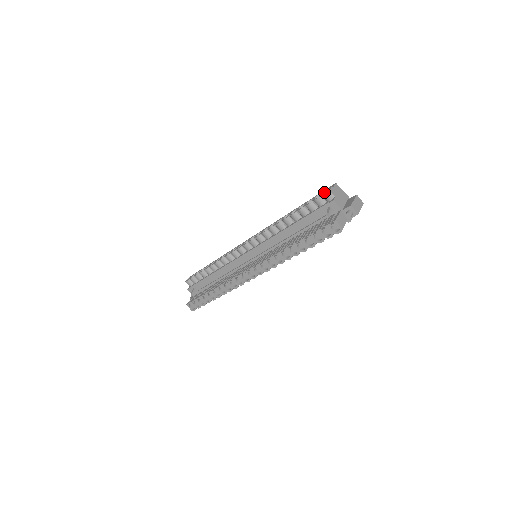
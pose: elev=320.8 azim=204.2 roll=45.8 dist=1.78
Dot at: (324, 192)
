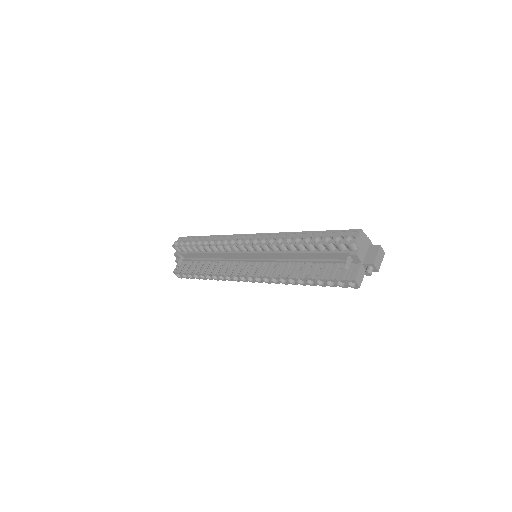
Dot at: (347, 238)
